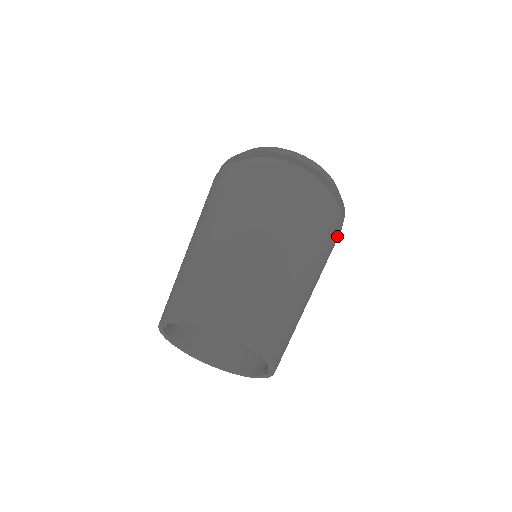
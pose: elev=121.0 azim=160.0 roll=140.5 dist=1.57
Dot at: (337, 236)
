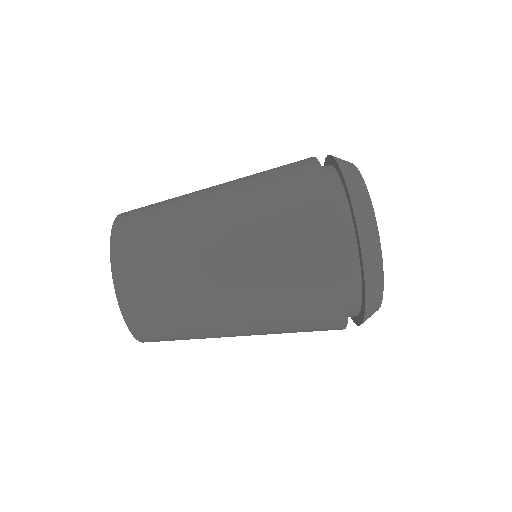
Dot at: occluded
